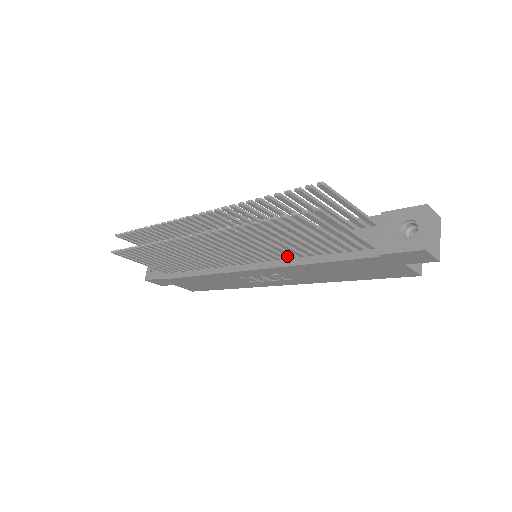
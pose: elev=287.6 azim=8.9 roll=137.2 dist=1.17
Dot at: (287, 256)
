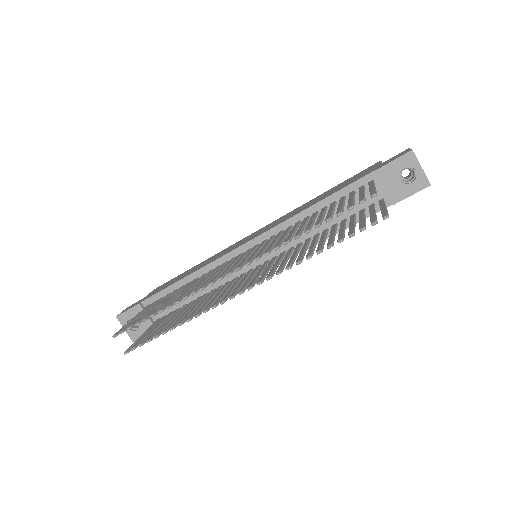
Dot at: (301, 243)
